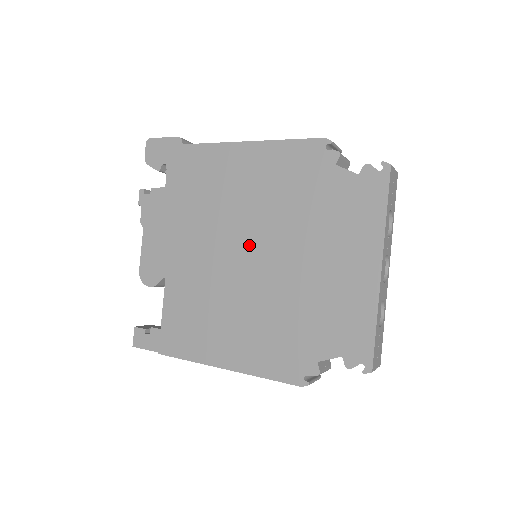
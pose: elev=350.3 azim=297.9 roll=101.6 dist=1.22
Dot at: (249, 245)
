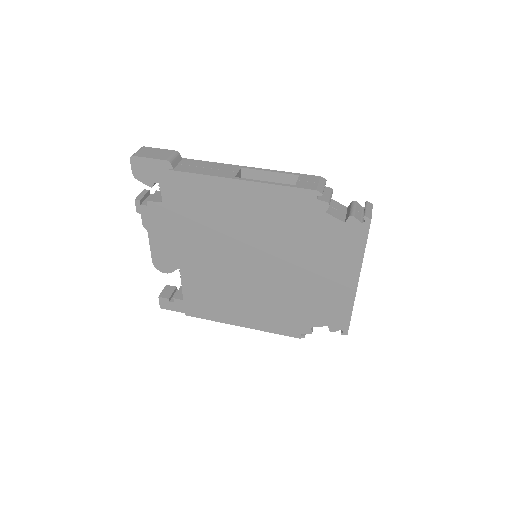
Dot at: (253, 258)
